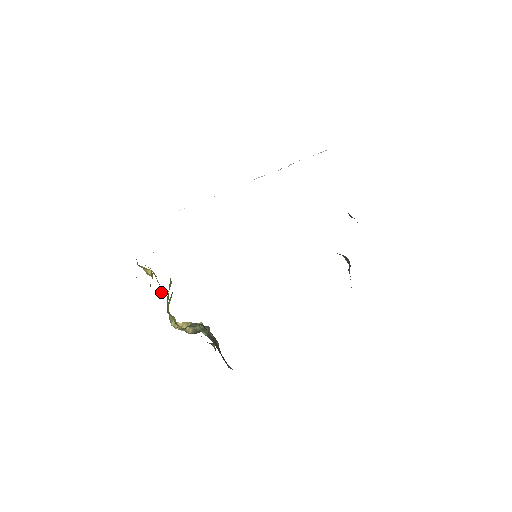
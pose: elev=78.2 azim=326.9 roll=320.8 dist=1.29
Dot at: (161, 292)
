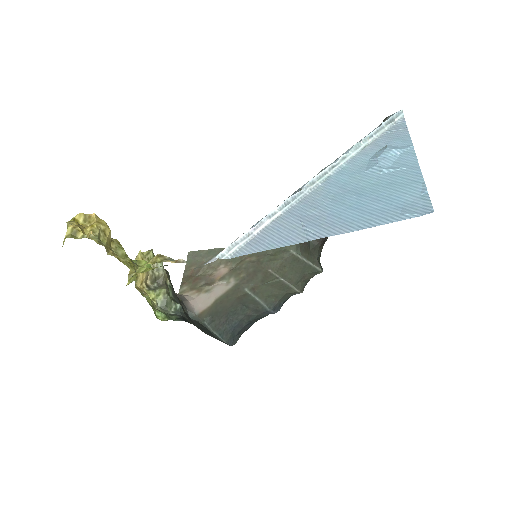
Dot at: occluded
